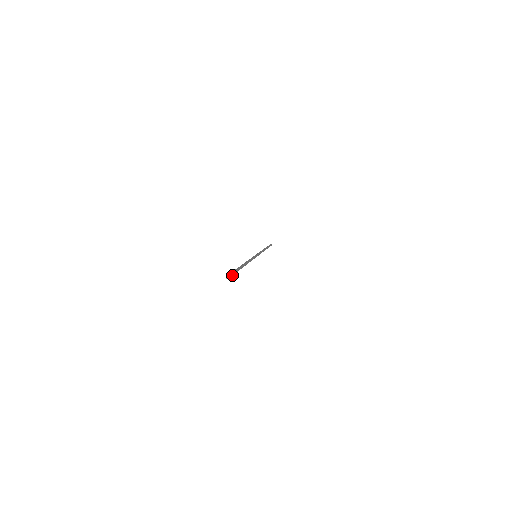
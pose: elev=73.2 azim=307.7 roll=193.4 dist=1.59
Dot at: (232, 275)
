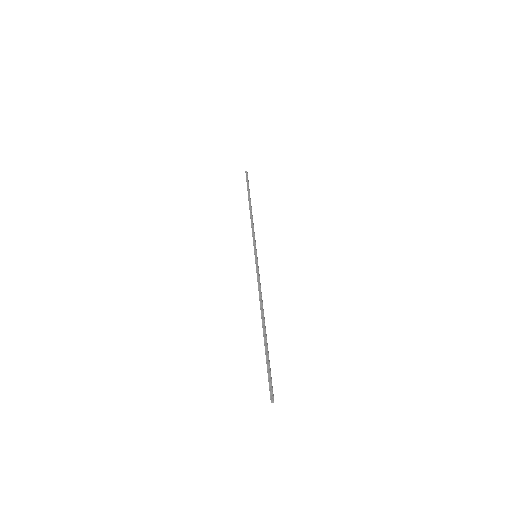
Dot at: (272, 386)
